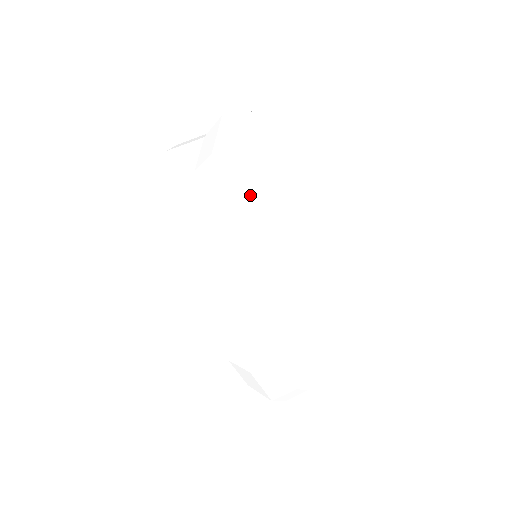
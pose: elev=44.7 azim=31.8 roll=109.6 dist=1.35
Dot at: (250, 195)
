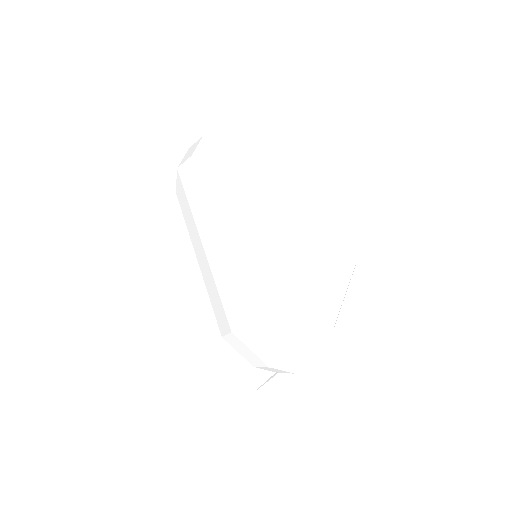
Dot at: (203, 179)
